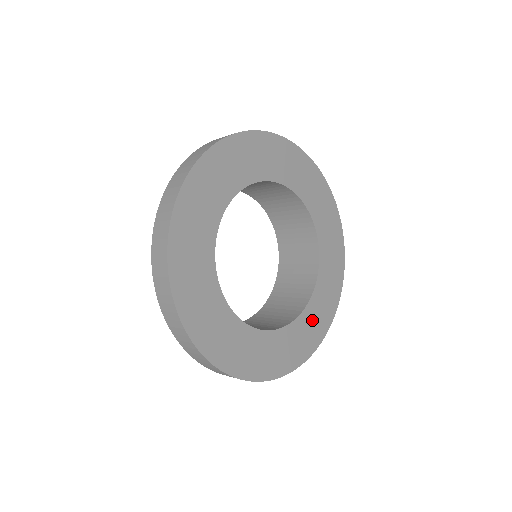
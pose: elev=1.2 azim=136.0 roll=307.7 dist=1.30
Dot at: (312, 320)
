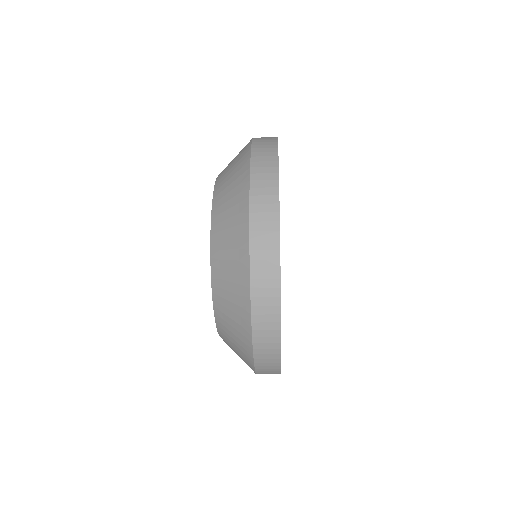
Dot at: occluded
